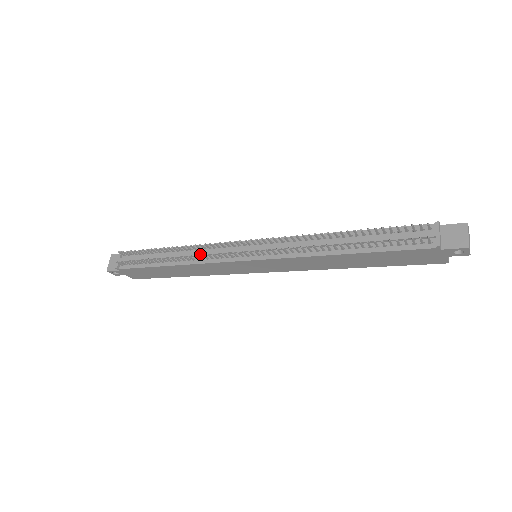
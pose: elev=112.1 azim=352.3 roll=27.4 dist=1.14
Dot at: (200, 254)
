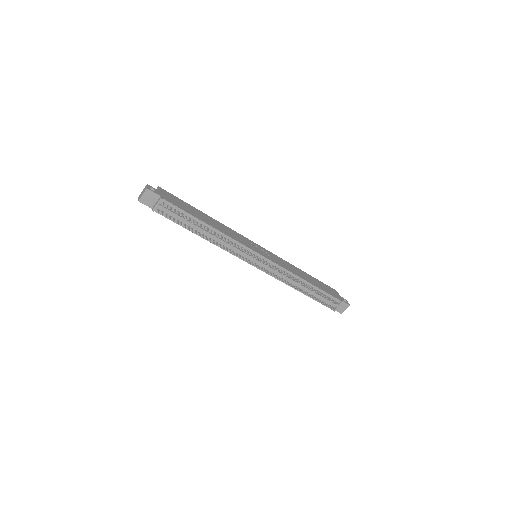
Dot at: (227, 246)
